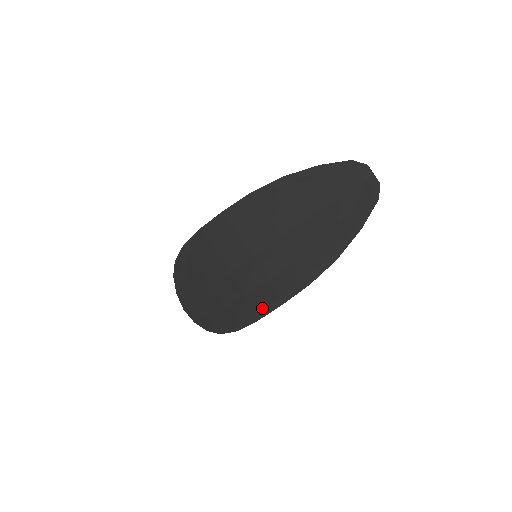
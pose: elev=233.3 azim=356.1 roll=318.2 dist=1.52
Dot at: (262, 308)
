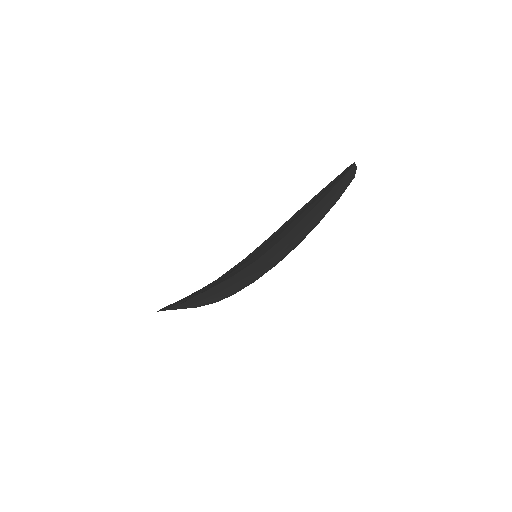
Dot at: (260, 275)
